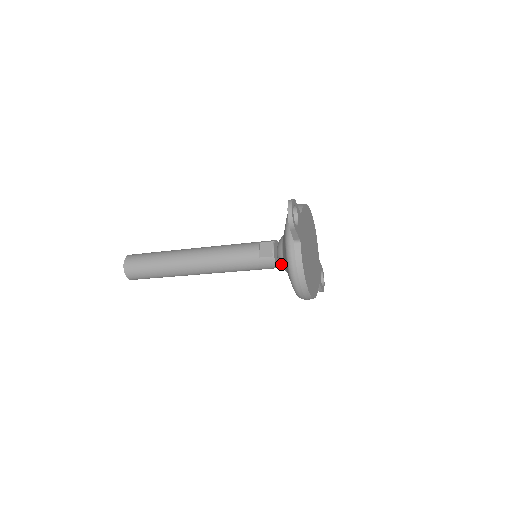
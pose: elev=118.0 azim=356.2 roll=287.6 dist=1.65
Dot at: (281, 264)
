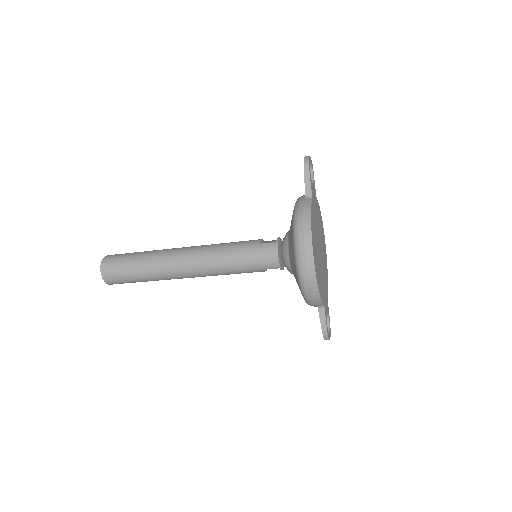
Dot at: (284, 248)
